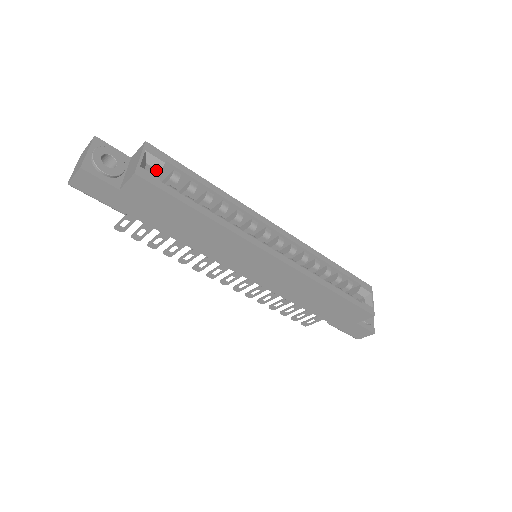
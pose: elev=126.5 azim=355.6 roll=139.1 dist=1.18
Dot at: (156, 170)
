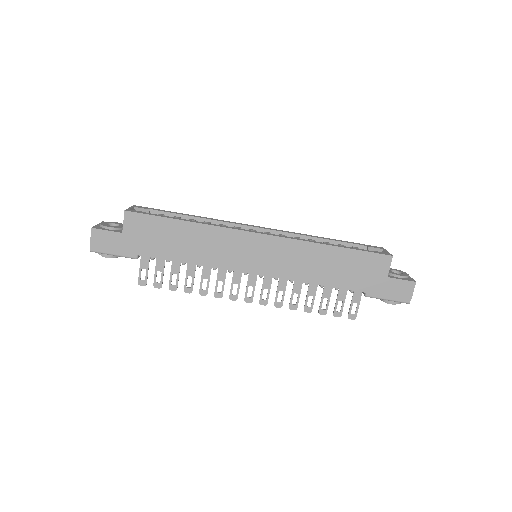
Dot at: occluded
